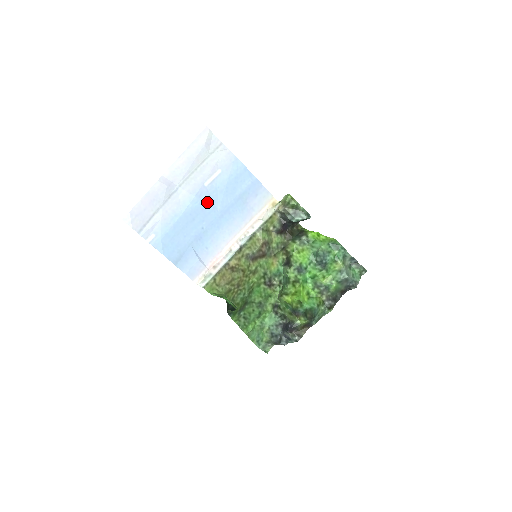
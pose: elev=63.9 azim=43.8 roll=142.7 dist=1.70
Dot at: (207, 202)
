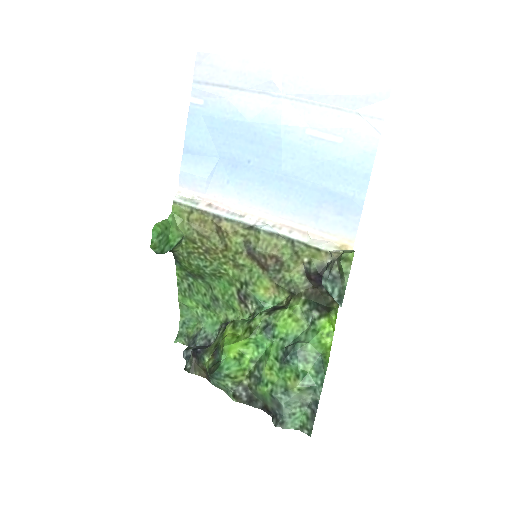
Dot at: (285, 147)
